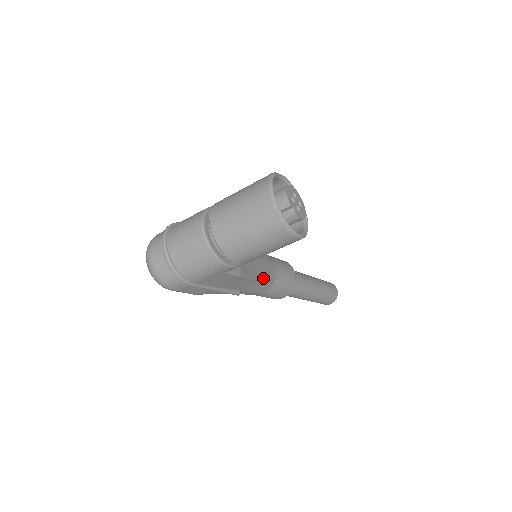
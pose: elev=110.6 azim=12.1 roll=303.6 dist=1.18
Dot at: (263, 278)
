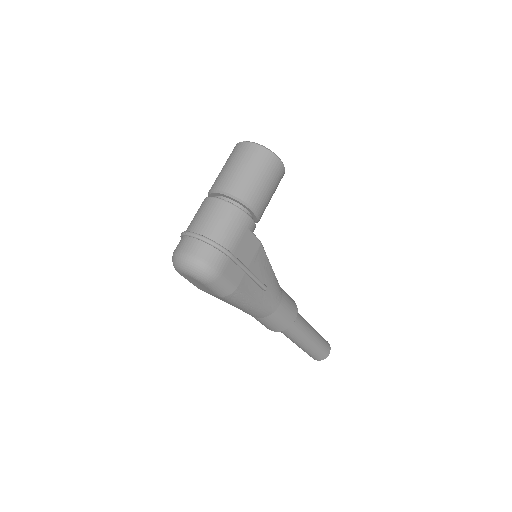
Dot at: (273, 272)
